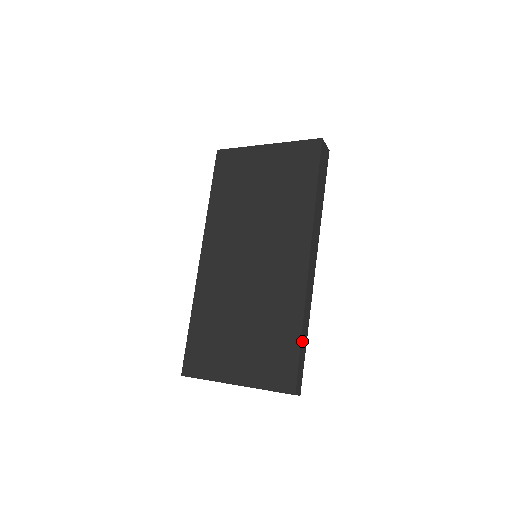
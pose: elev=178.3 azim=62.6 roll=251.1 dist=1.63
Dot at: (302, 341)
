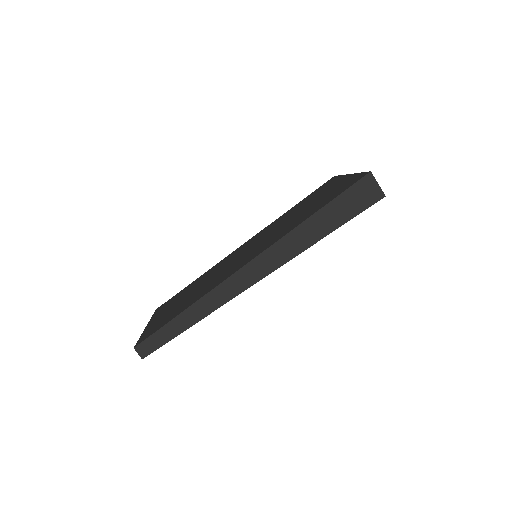
Dot at: (181, 318)
